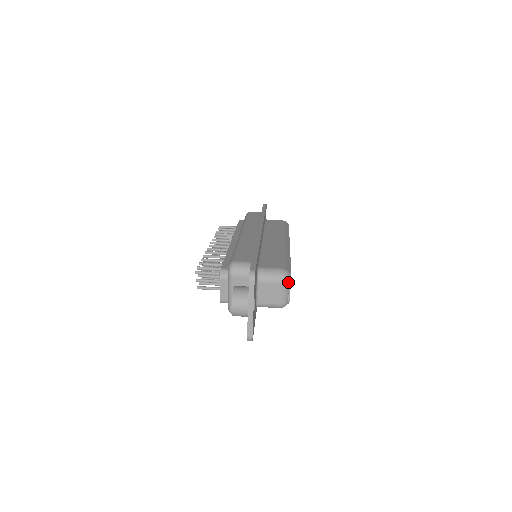
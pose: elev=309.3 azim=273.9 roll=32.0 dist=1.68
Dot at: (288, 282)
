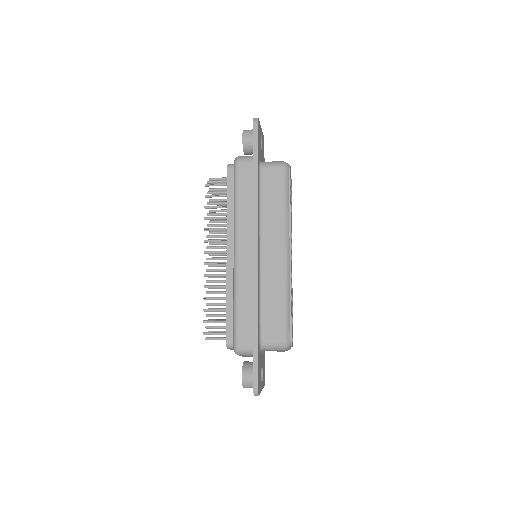
Dot at: occluded
